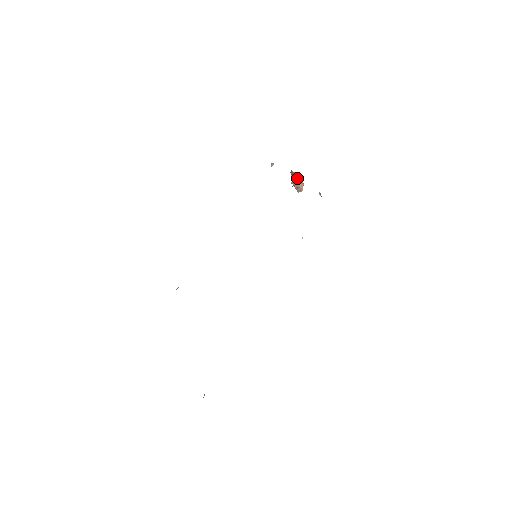
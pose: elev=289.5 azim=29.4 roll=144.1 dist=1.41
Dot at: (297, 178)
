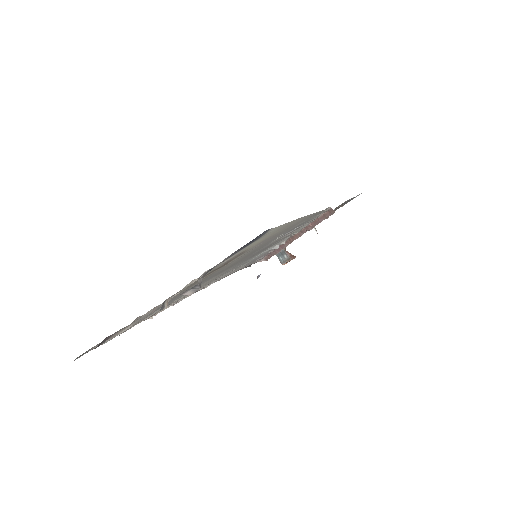
Dot at: occluded
